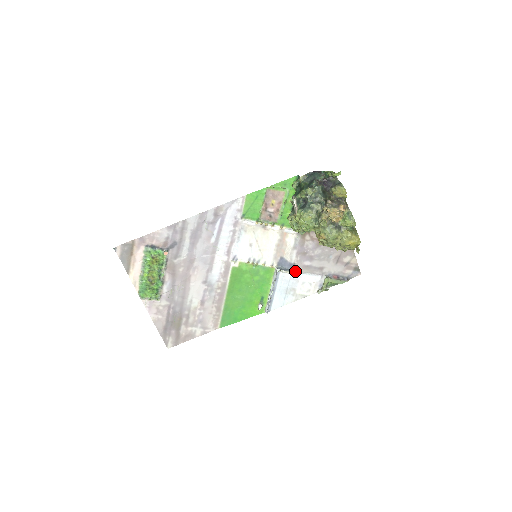
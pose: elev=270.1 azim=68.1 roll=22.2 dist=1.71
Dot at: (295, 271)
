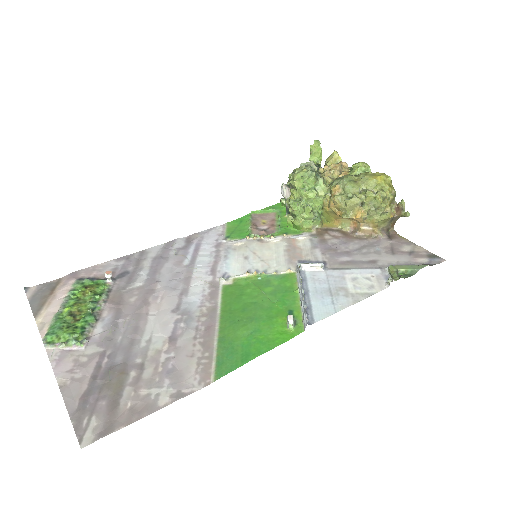
Dot at: (330, 269)
